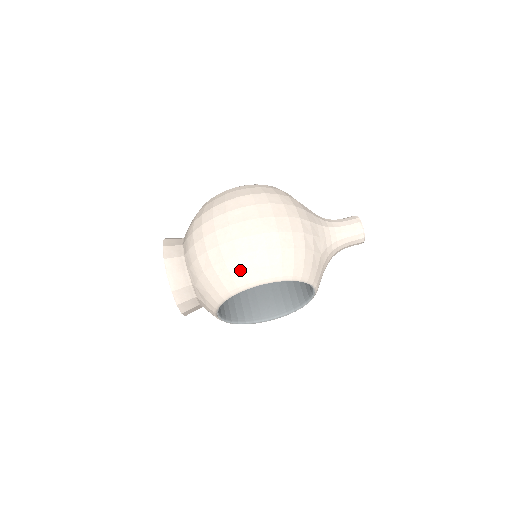
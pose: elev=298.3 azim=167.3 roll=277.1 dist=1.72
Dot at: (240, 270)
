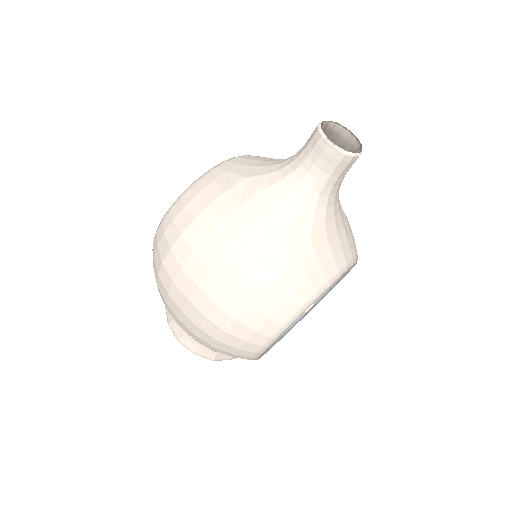
Dot at: (234, 349)
